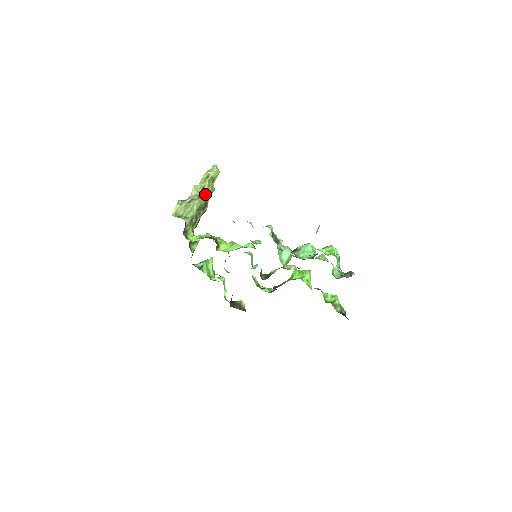
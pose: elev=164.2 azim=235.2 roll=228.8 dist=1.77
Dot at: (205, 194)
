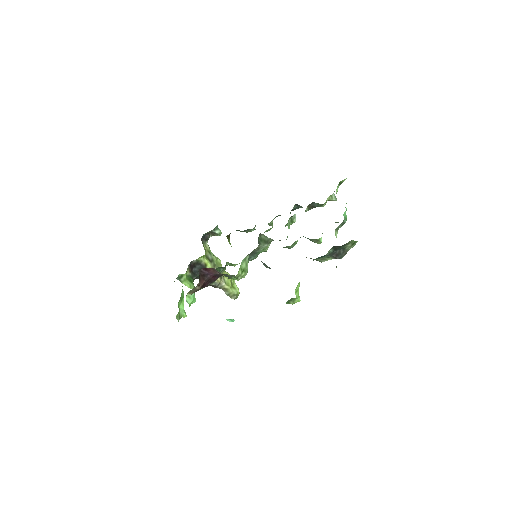
Dot at: (225, 273)
